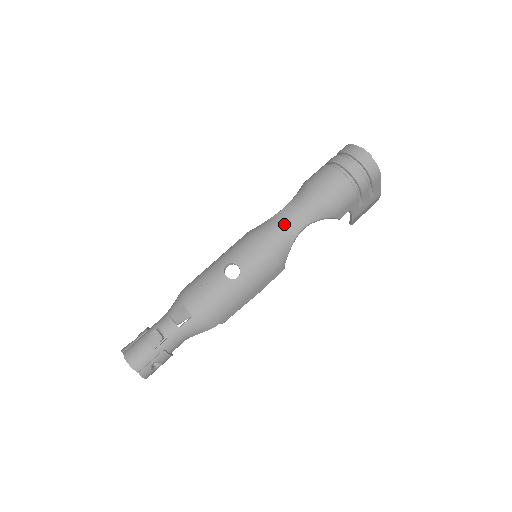
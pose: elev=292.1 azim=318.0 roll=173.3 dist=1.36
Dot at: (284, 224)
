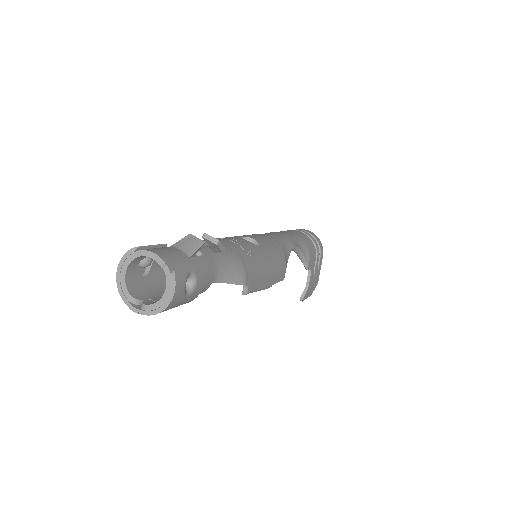
Dot at: (279, 235)
